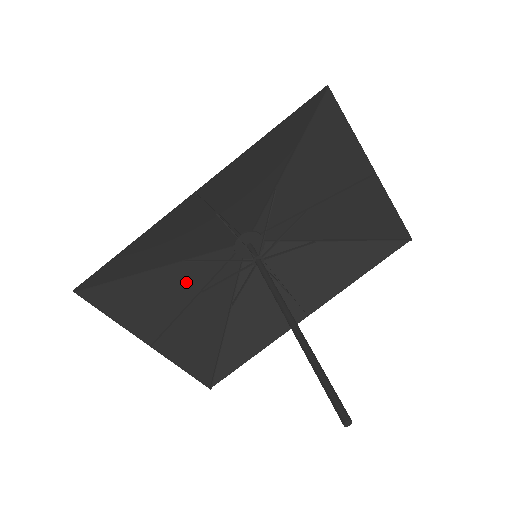
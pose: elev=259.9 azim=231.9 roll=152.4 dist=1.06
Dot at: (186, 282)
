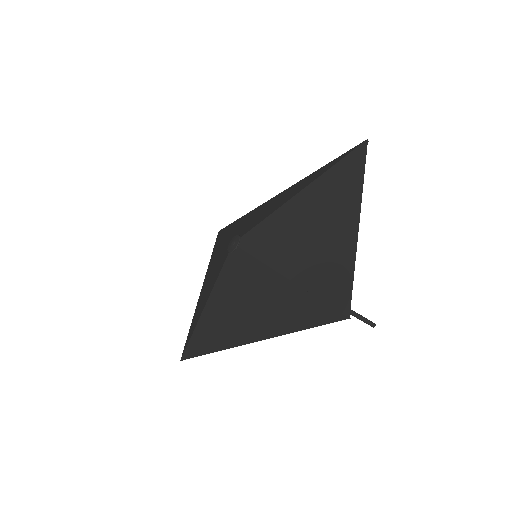
Dot at: (210, 284)
